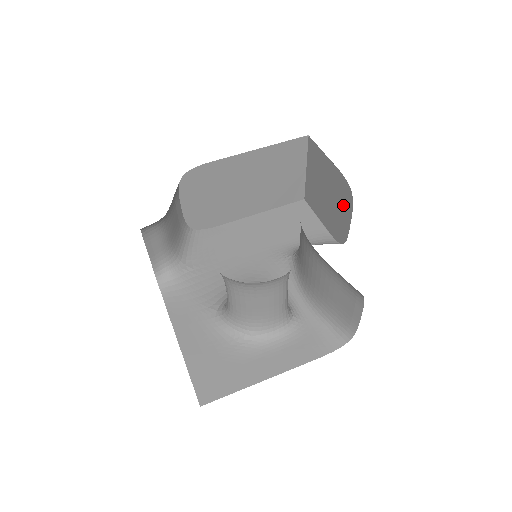
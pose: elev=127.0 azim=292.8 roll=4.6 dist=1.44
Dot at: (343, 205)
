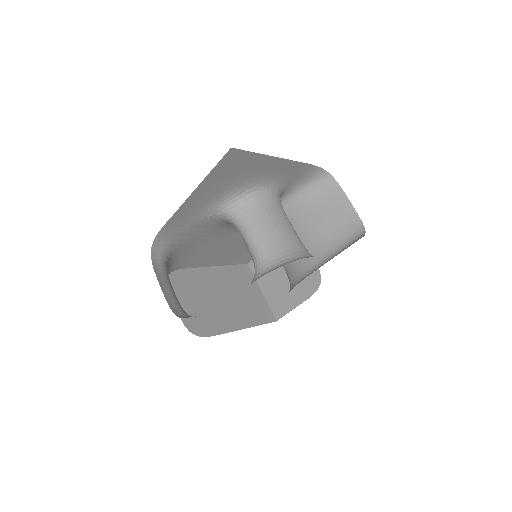
Dot at: occluded
